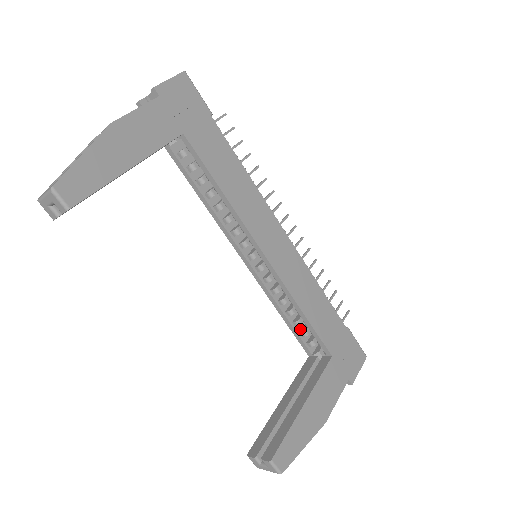
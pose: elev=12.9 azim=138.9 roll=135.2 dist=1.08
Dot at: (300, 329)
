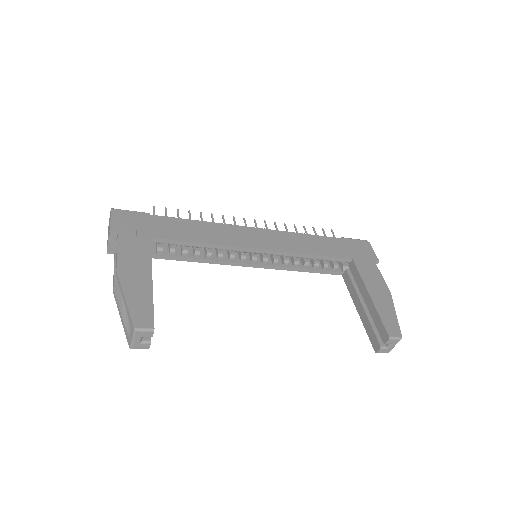
Dot at: (321, 267)
